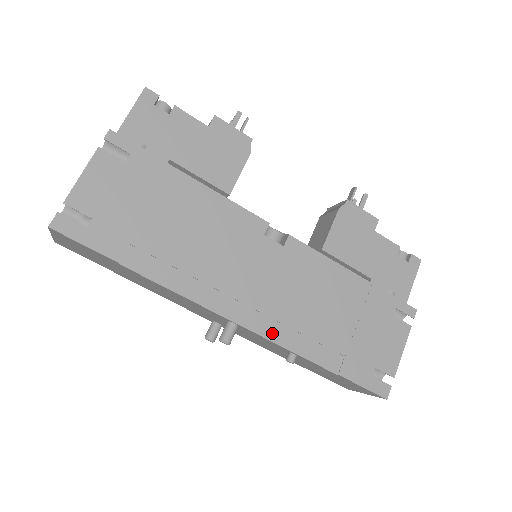
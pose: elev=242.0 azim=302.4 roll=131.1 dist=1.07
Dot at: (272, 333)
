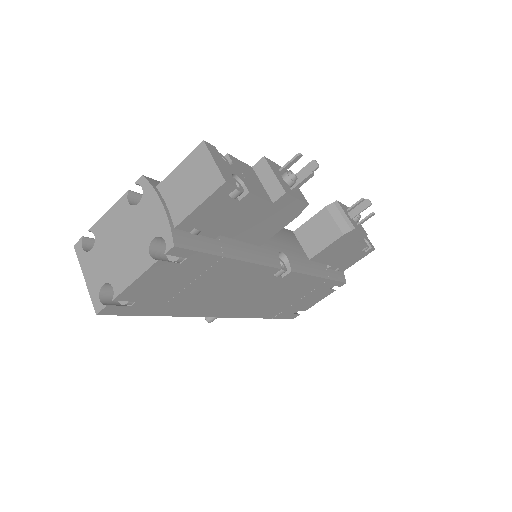
Dot at: (244, 315)
